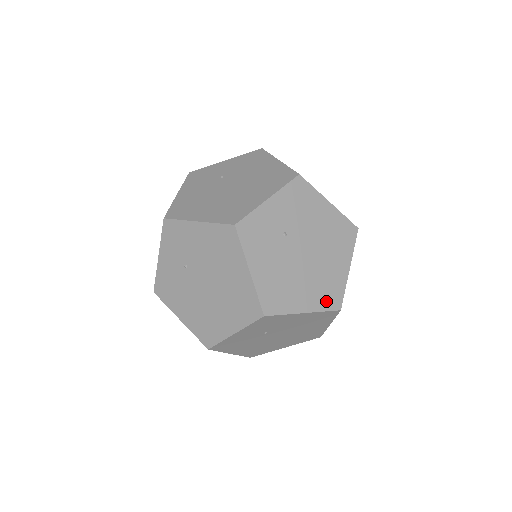
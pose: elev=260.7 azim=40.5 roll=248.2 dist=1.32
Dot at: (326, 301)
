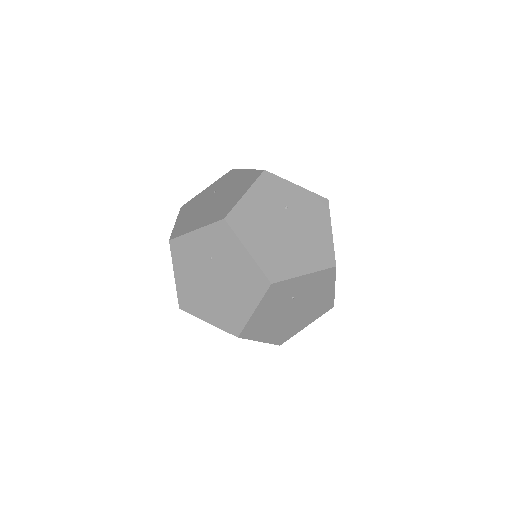
Dot at: (277, 339)
